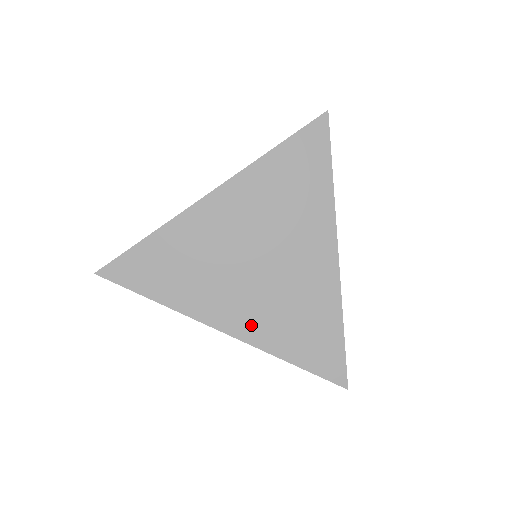
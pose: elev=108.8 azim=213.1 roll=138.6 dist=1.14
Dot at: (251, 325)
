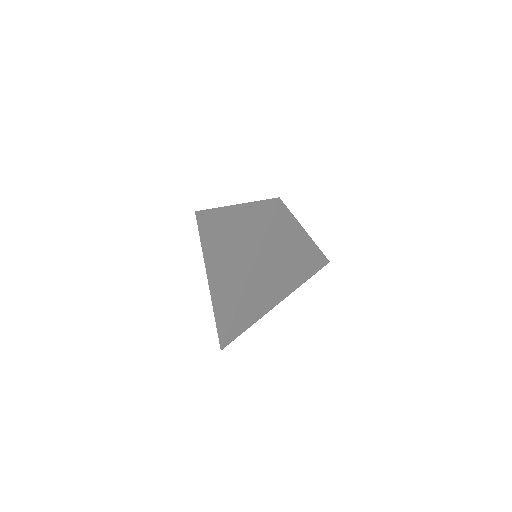
Dot at: (214, 282)
